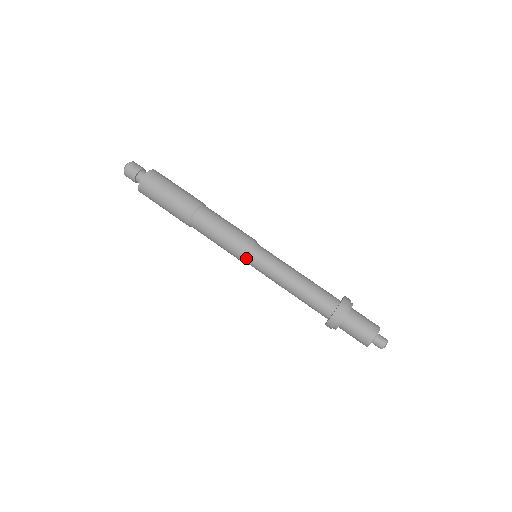
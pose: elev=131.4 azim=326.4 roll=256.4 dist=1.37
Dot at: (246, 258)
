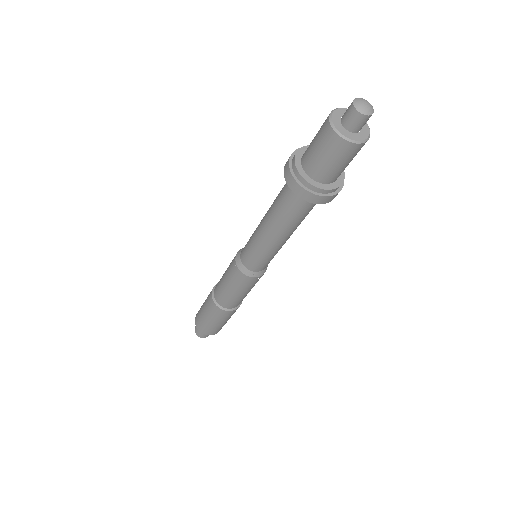
Dot at: (240, 259)
